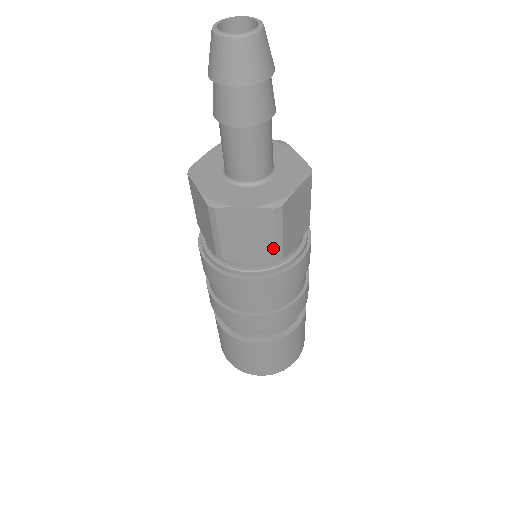
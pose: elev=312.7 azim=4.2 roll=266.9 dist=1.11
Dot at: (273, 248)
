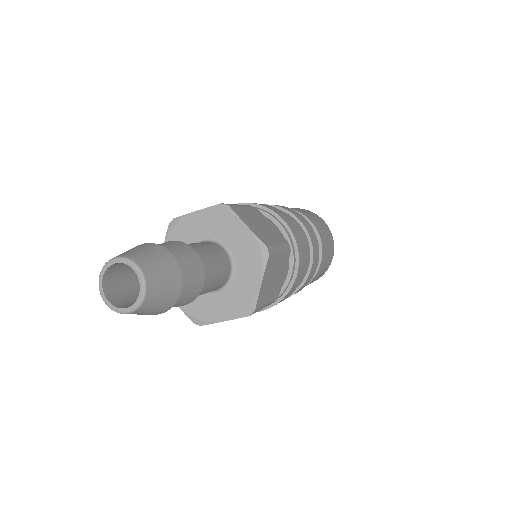
Dot at: occluded
